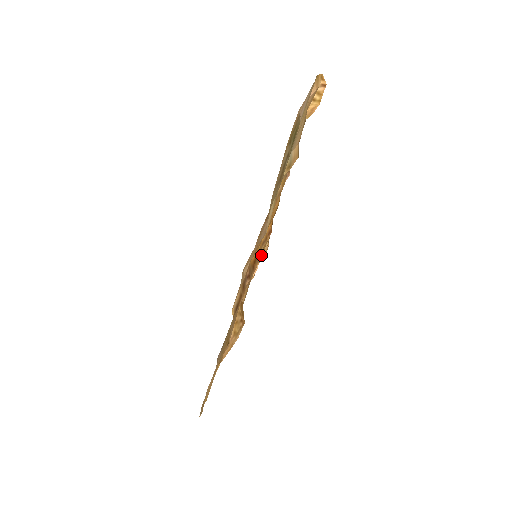
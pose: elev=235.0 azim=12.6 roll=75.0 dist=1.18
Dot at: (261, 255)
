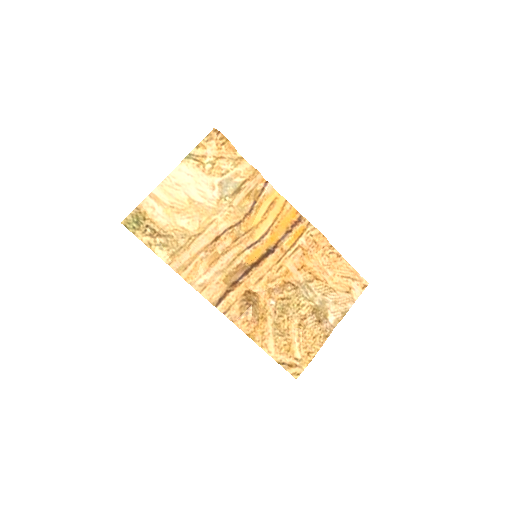
Dot at: (300, 243)
